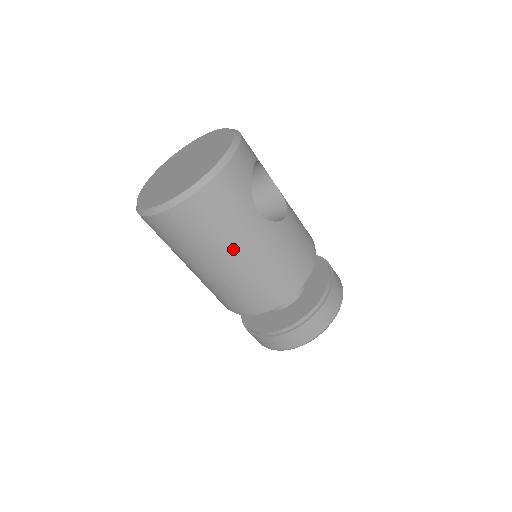
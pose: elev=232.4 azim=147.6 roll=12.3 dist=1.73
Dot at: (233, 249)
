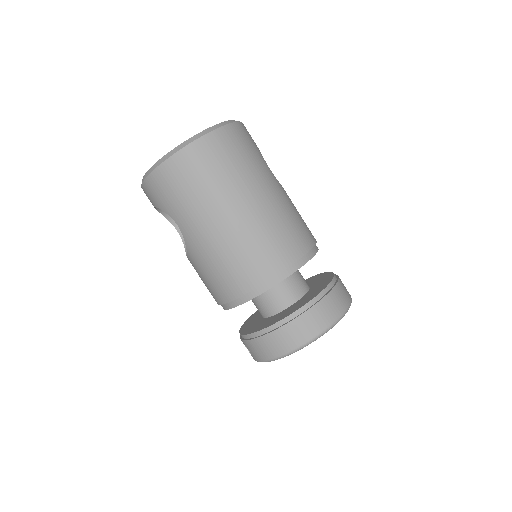
Dot at: (256, 188)
